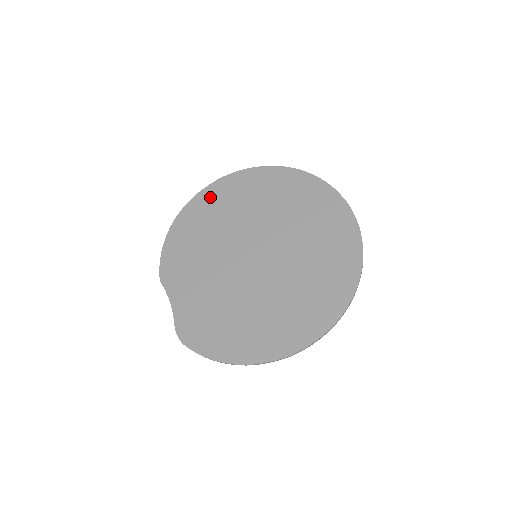
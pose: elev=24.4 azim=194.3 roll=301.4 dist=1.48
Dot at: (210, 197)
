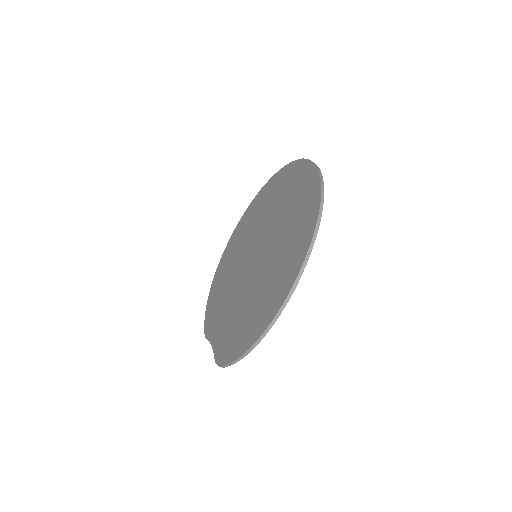
Dot at: (227, 253)
